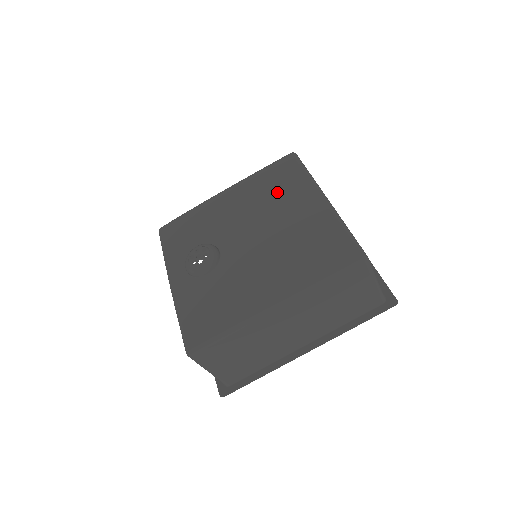
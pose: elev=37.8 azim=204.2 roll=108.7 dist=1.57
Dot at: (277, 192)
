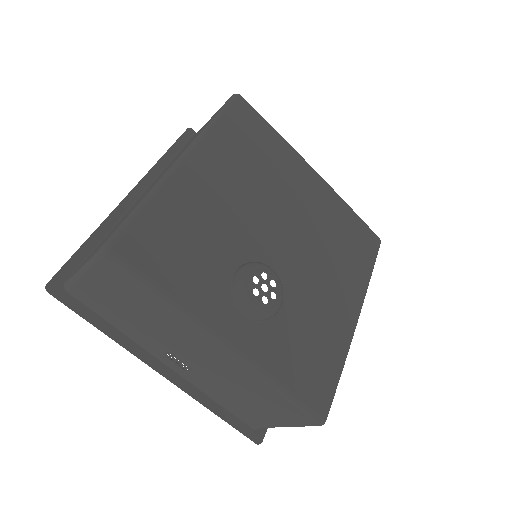
Dot at: (268, 164)
